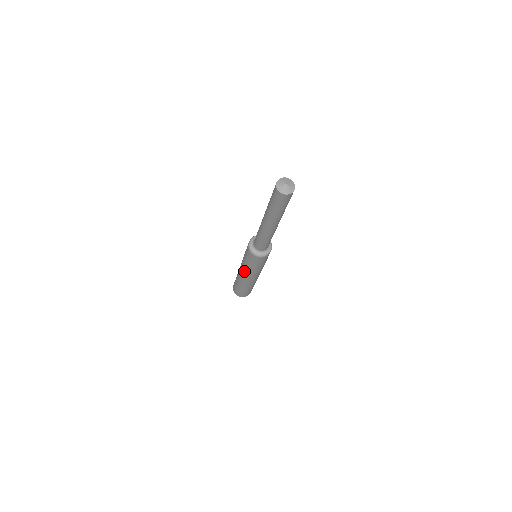
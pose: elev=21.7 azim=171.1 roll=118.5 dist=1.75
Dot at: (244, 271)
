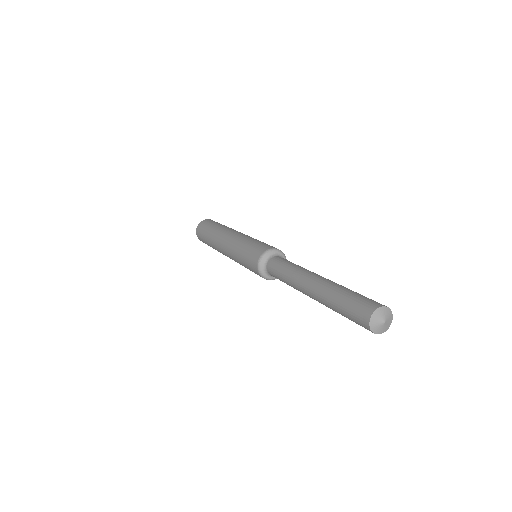
Dot at: (235, 261)
